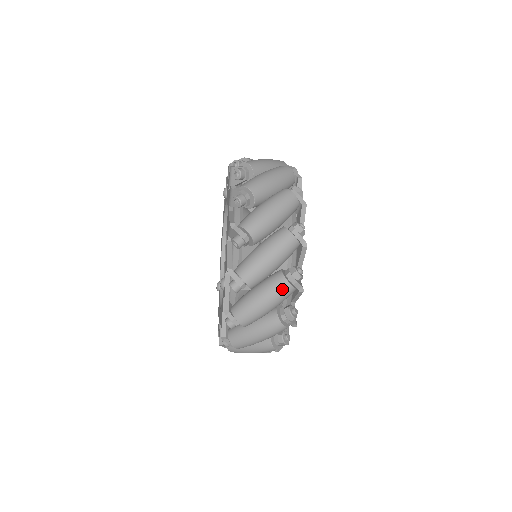
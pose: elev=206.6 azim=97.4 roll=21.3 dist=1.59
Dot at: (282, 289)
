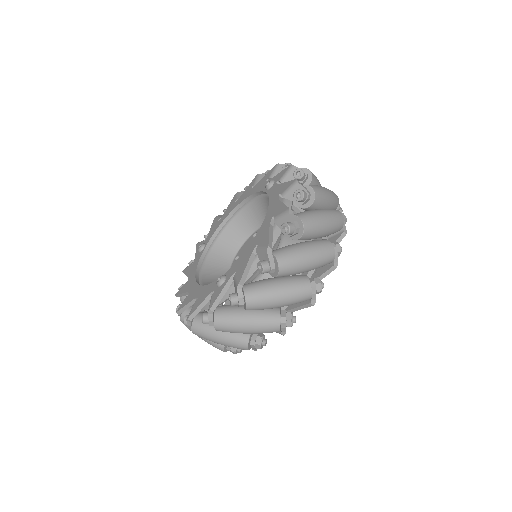
Dot at: (271, 327)
